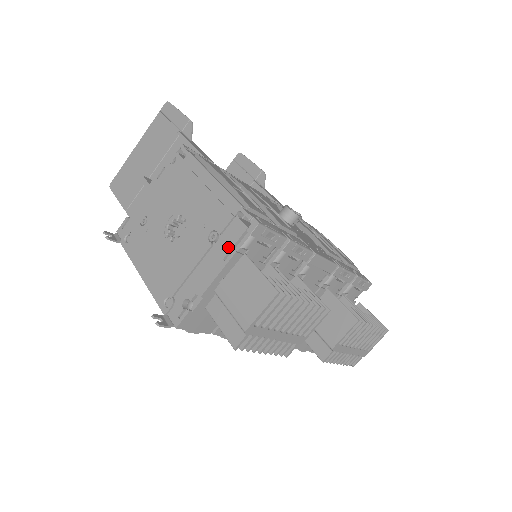
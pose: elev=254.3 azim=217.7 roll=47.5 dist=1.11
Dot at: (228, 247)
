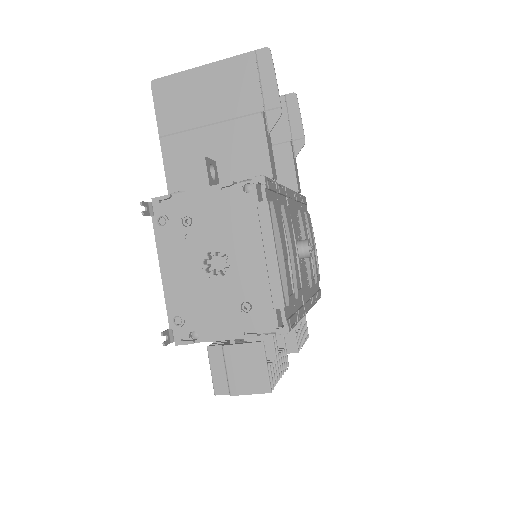
Dot at: (254, 327)
